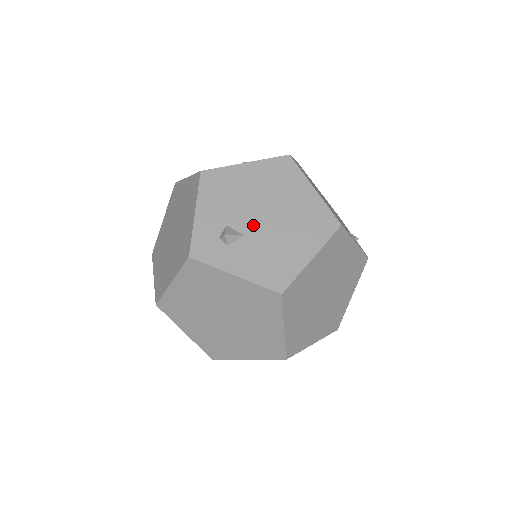
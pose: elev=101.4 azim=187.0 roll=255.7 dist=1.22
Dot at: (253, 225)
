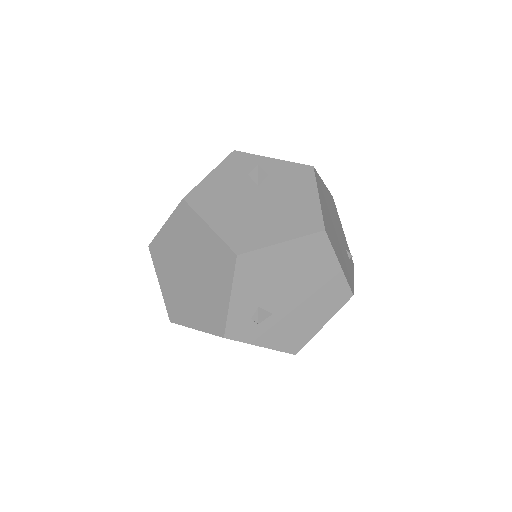
Dot at: (281, 304)
